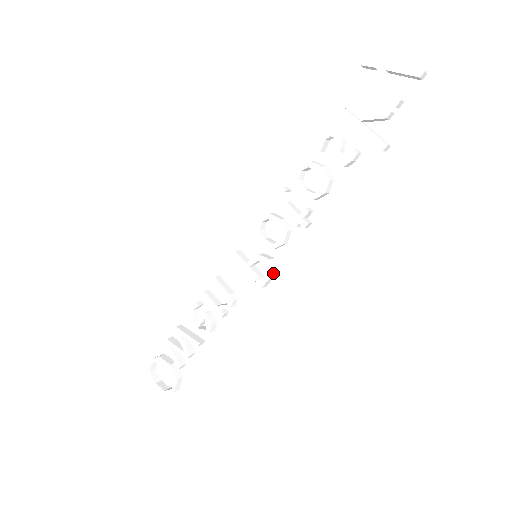
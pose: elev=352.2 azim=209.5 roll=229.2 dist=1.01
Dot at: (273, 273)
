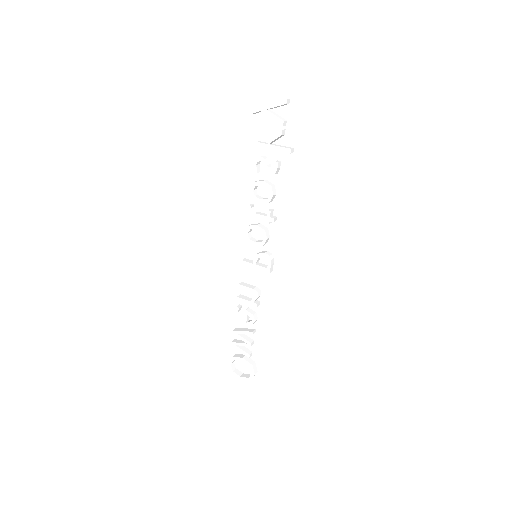
Dot at: (271, 260)
